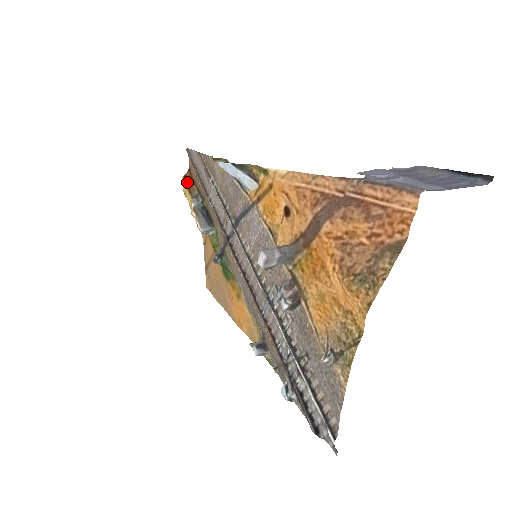
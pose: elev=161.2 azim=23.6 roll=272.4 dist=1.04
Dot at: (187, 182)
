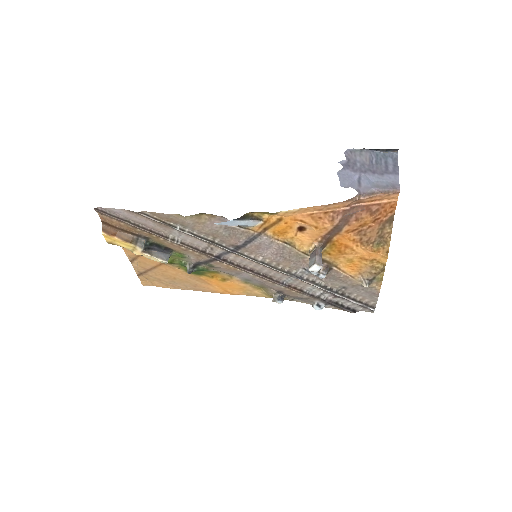
Dot at: (114, 234)
